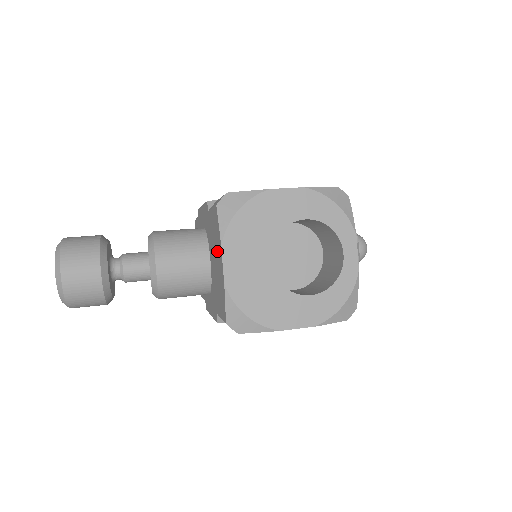
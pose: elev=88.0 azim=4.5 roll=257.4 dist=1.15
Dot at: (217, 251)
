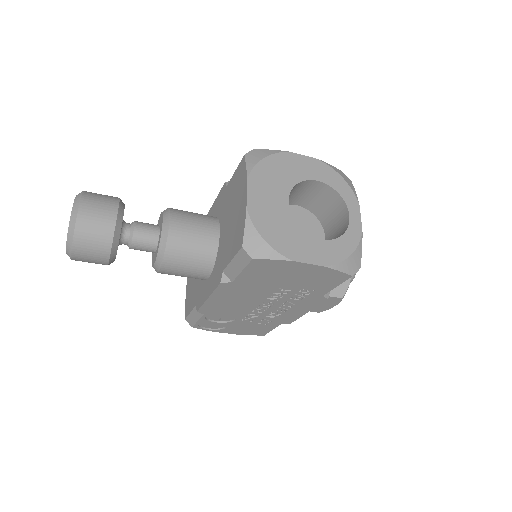
Dot at: (238, 197)
